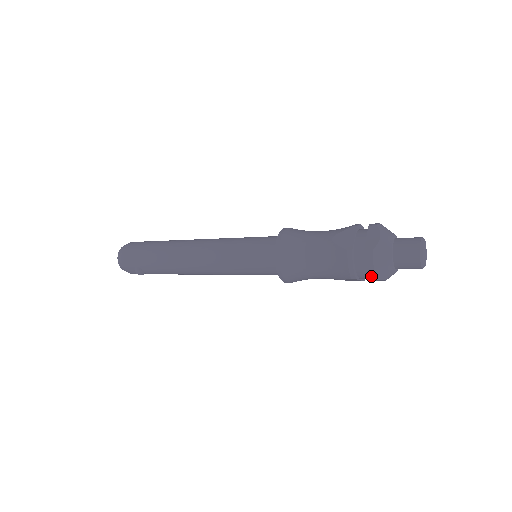
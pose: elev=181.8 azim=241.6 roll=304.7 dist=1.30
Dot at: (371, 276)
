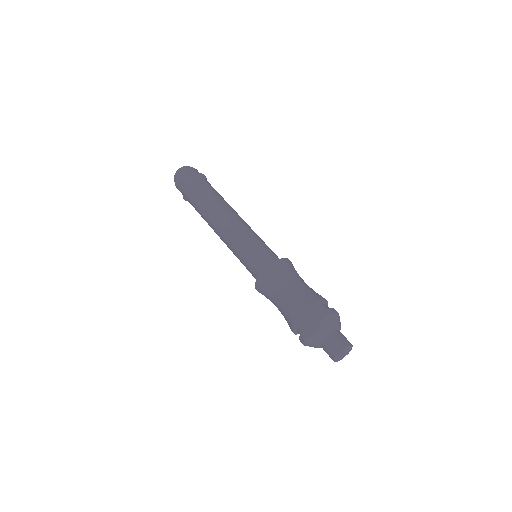
Dot at: occluded
